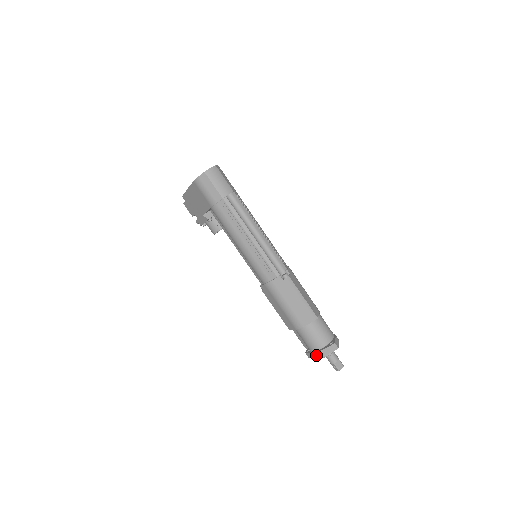
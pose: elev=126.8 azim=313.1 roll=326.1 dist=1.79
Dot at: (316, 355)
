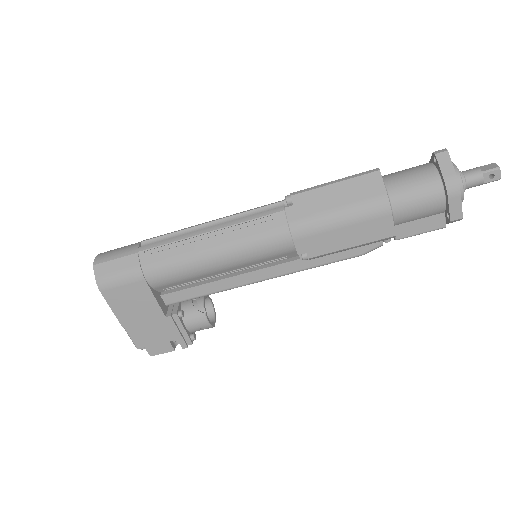
Dot at: (452, 190)
